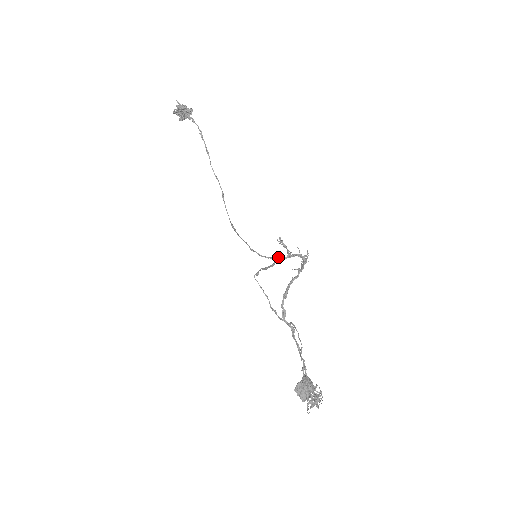
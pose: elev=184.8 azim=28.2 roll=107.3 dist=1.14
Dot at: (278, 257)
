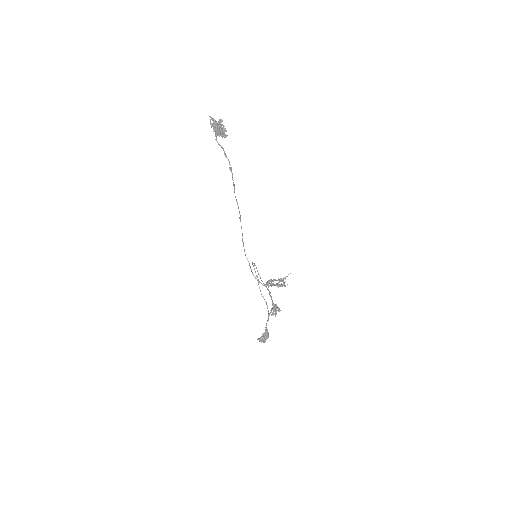
Dot at: occluded
